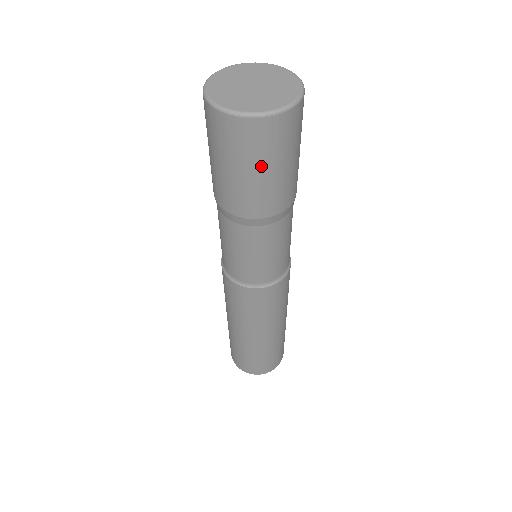
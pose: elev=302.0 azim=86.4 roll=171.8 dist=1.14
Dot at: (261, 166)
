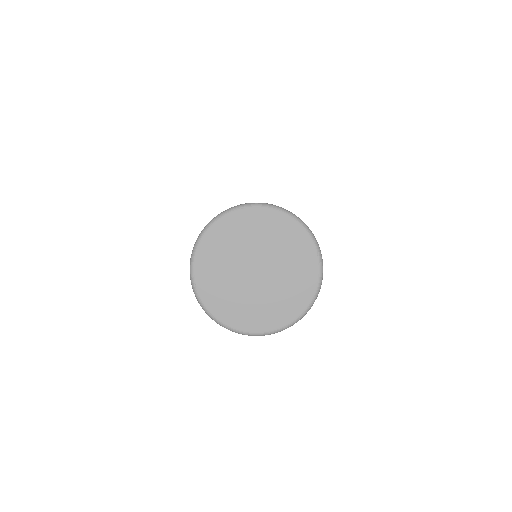
Dot at: occluded
